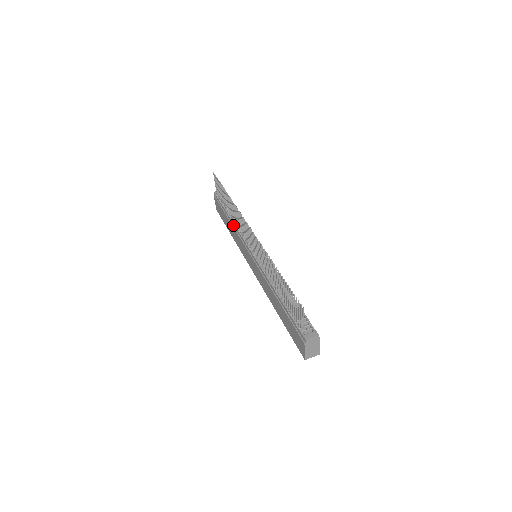
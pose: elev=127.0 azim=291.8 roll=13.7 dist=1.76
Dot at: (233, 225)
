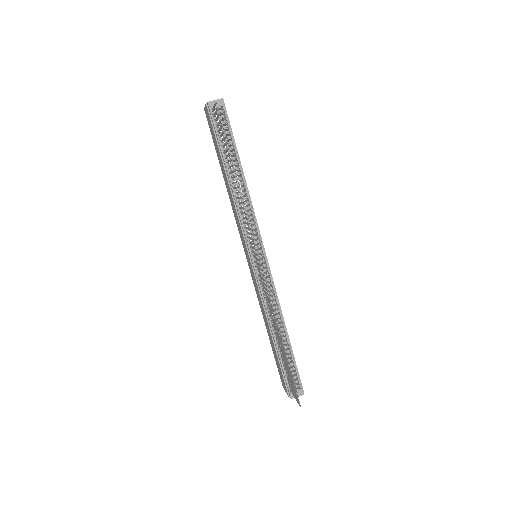
Dot at: (232, 194)
